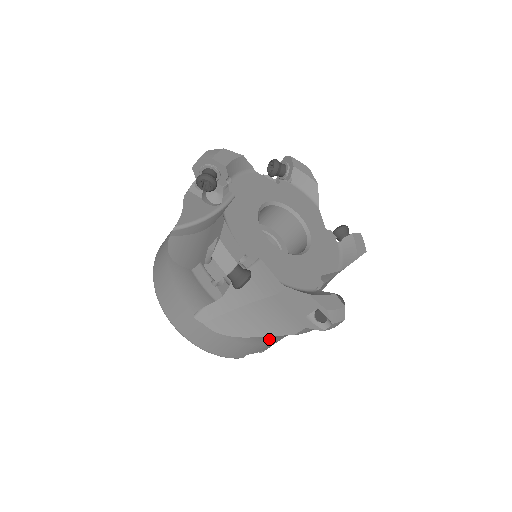
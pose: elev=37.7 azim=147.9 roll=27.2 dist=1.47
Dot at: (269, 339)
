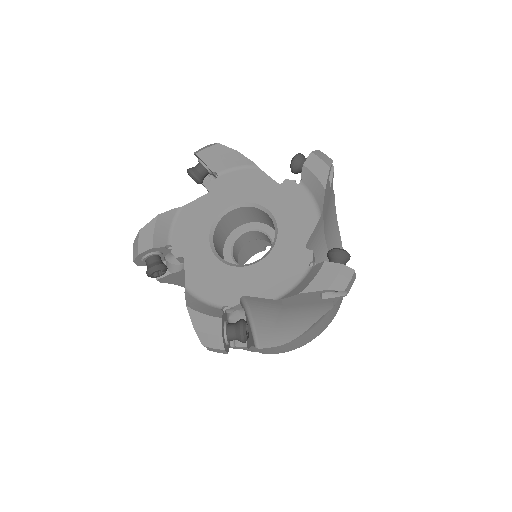
Dot at: occluded
